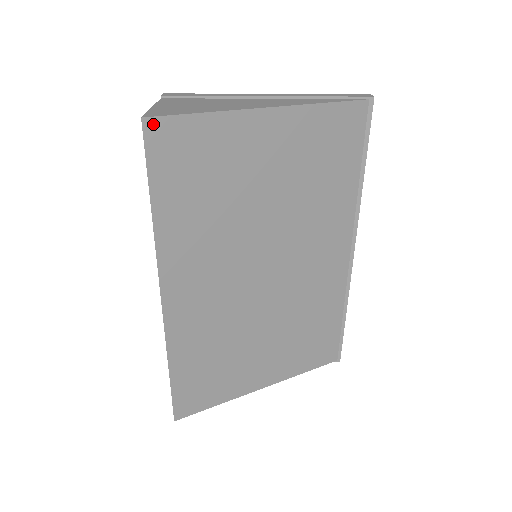
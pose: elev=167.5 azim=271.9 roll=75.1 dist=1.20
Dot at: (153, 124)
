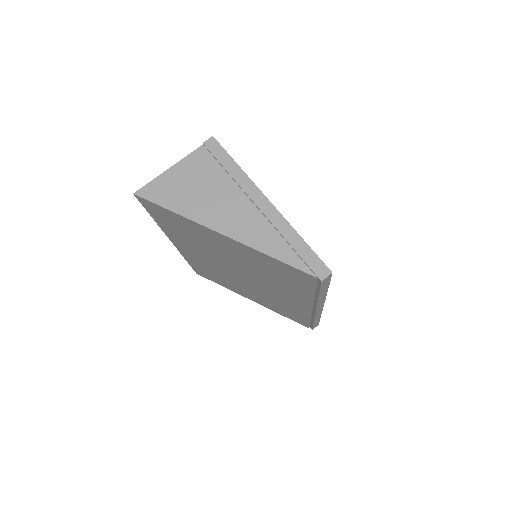
Dot at: (142, 199)
